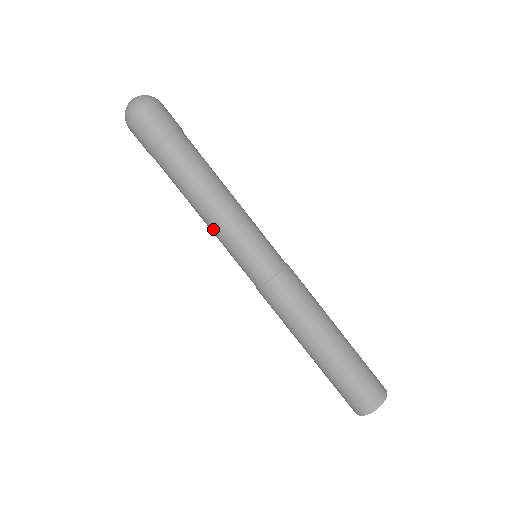
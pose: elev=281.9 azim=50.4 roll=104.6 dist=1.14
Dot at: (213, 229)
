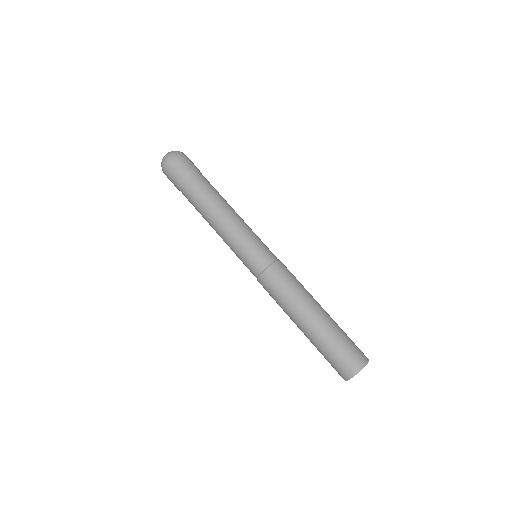
Dot at: (224, 235)
